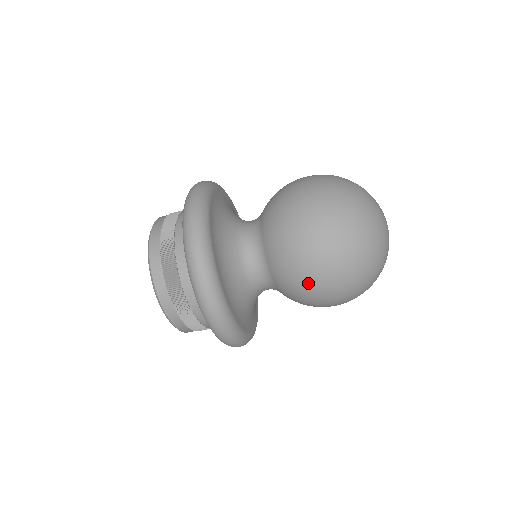
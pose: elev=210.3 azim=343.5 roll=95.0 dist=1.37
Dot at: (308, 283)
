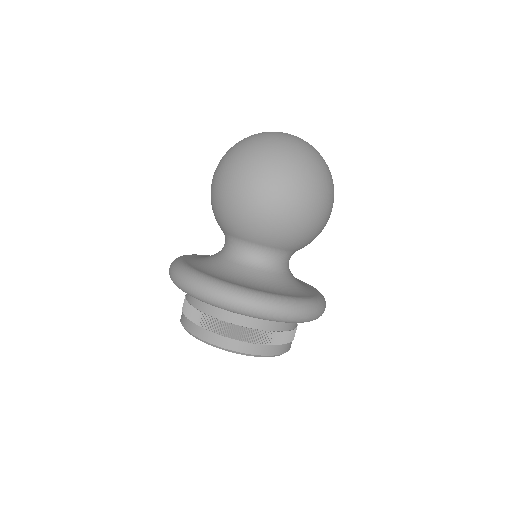
Dot at: (256, 209)
